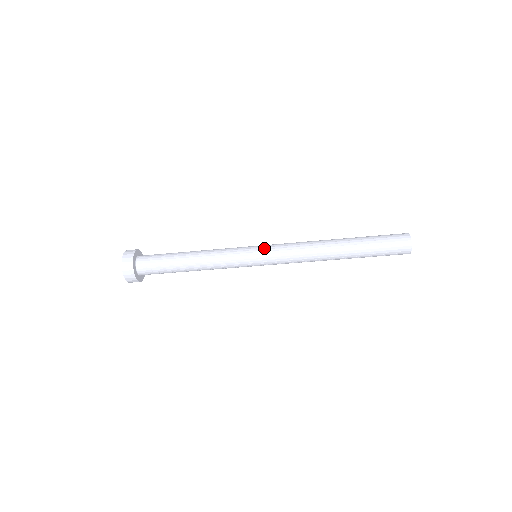
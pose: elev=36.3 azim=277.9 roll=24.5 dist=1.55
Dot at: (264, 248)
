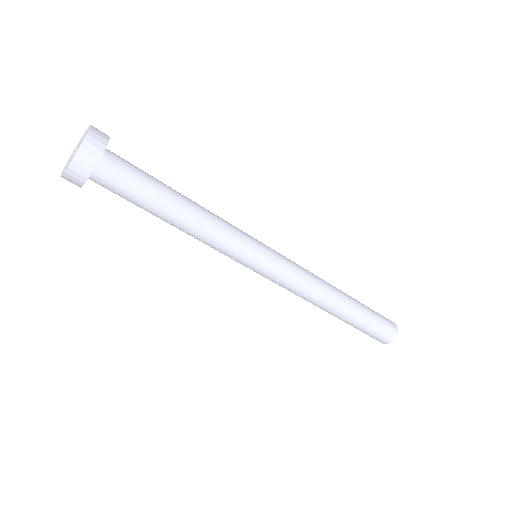
Dot at: (275, 260)
